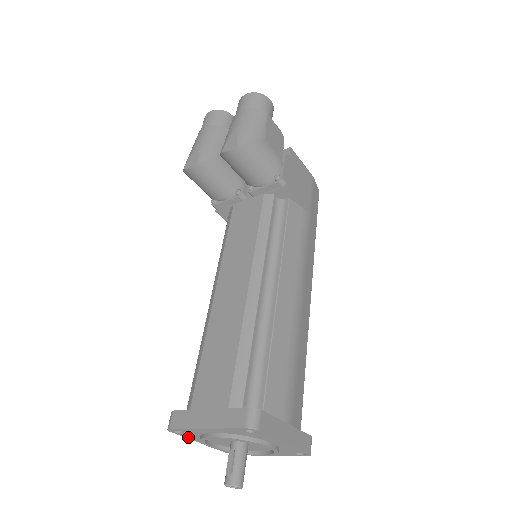
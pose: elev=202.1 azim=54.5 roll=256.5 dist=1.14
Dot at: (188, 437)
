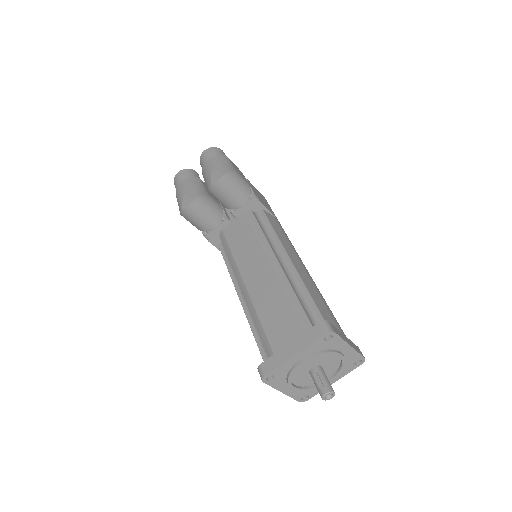
Dot at: (275, 386)
